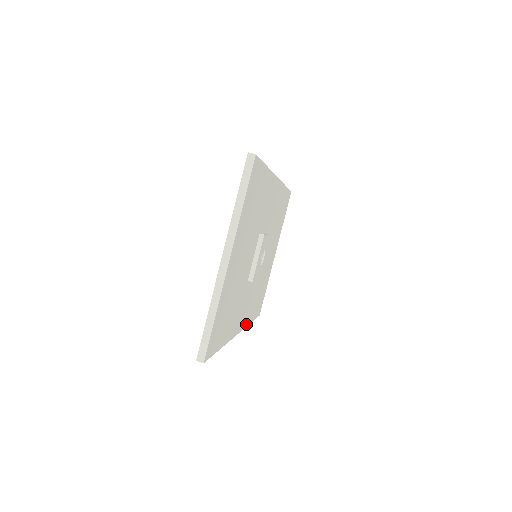
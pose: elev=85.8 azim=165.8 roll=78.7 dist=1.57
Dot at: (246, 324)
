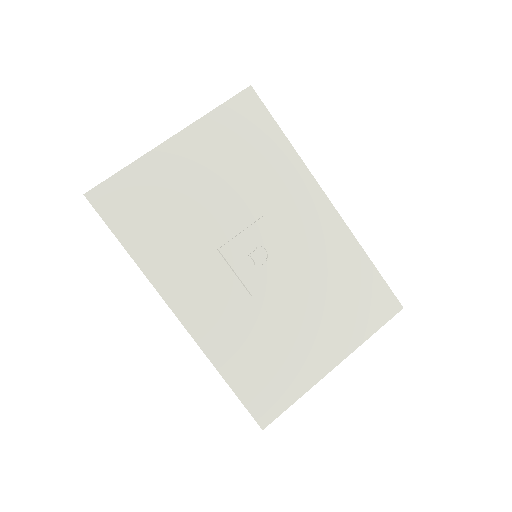
Dot at: (205, 347)
